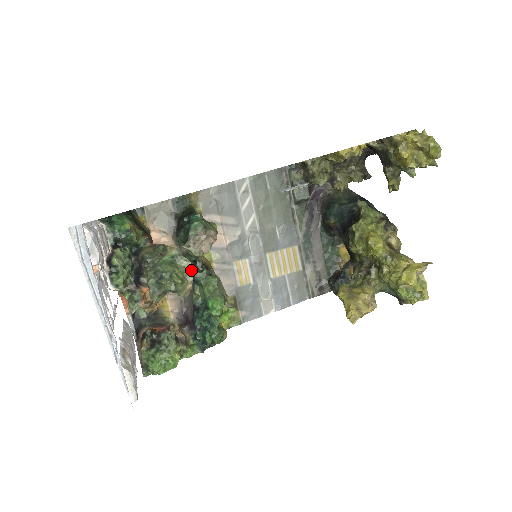
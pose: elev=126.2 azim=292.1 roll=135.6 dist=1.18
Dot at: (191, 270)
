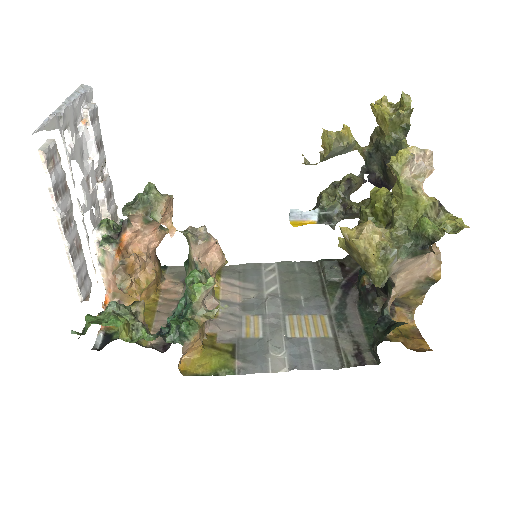
Dot at: (171, 199)
